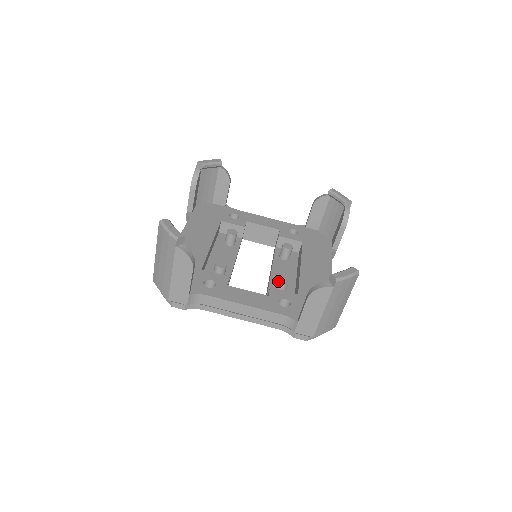
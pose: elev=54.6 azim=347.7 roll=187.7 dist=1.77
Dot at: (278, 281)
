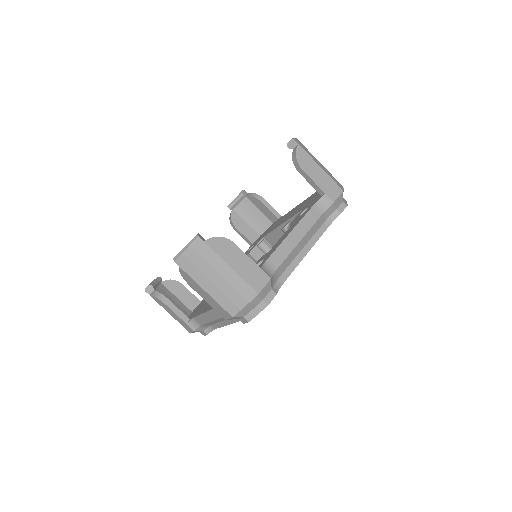
Dot at: (284, 228)
